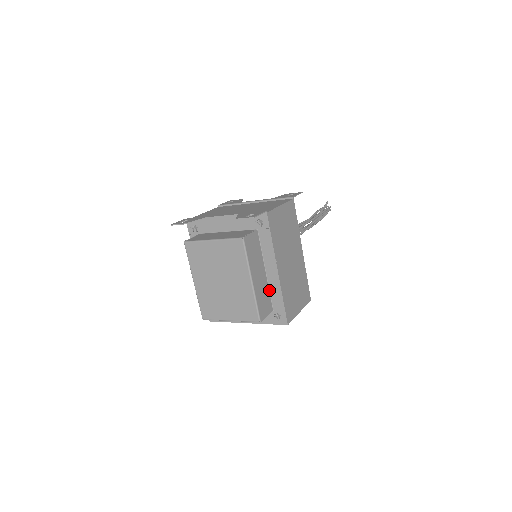
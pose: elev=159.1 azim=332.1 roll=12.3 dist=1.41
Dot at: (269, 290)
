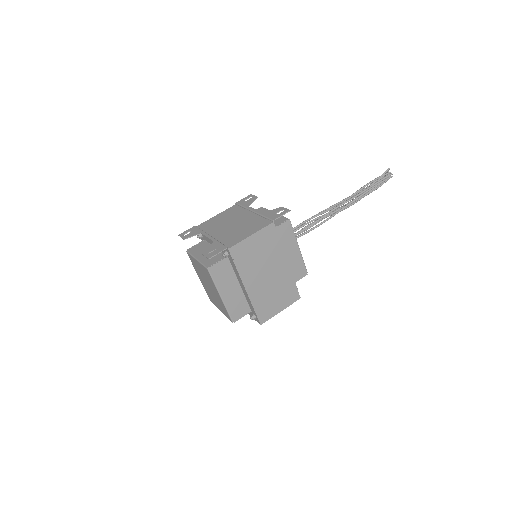
Dot at: (245, 298)
